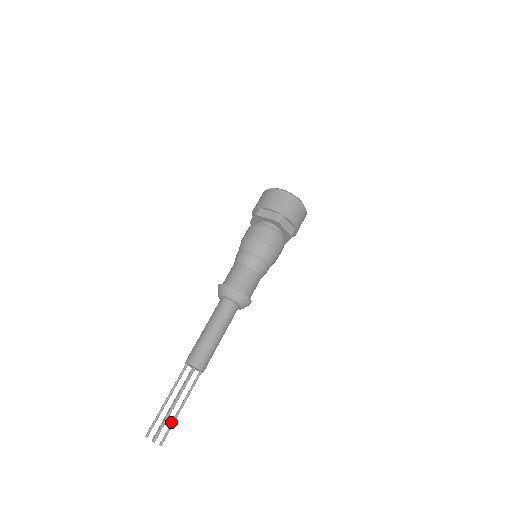
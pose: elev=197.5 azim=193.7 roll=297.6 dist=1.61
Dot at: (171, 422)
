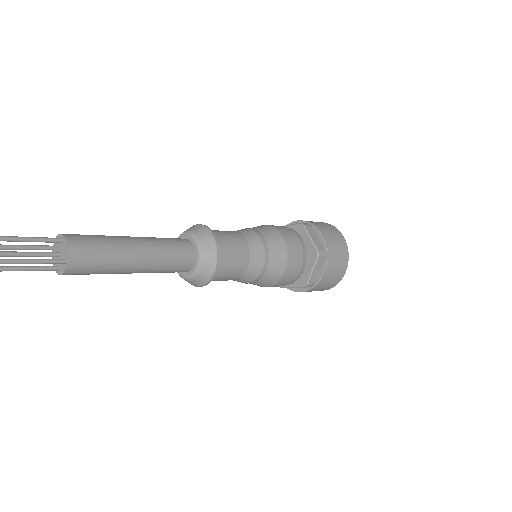
Dot at: out of frame
